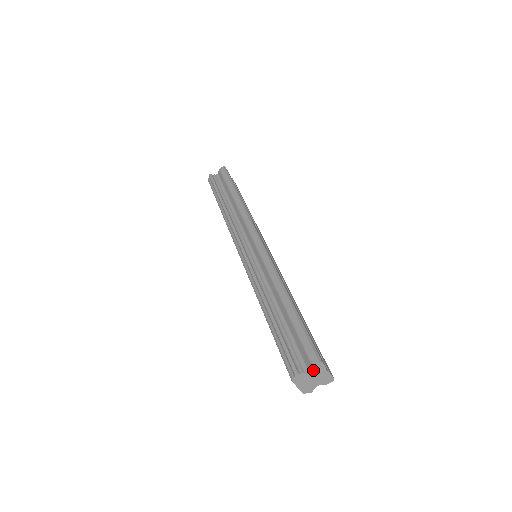
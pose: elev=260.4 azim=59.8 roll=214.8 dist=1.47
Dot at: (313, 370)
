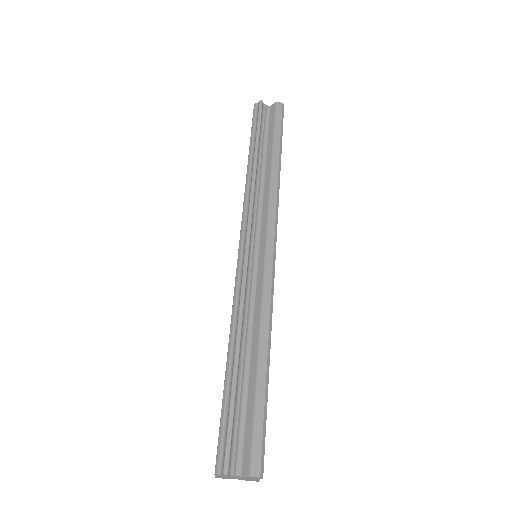
Dot at: (246, 477)
